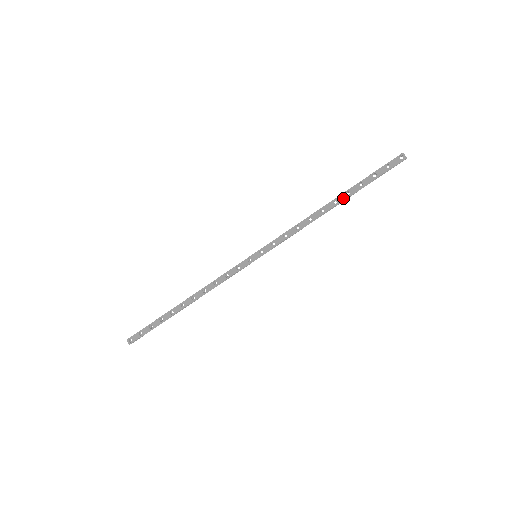
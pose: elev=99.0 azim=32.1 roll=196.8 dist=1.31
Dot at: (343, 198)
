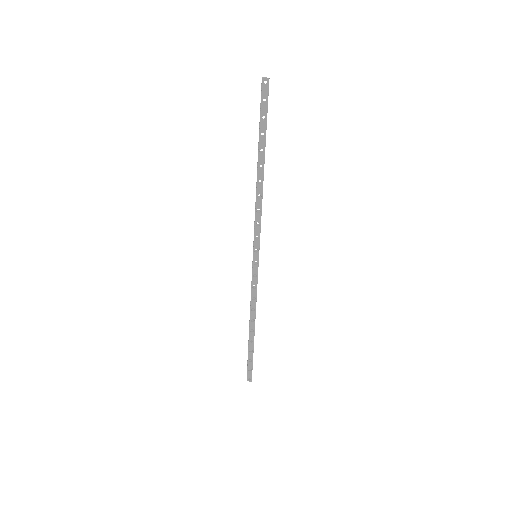
Dot at: (262, 158)
